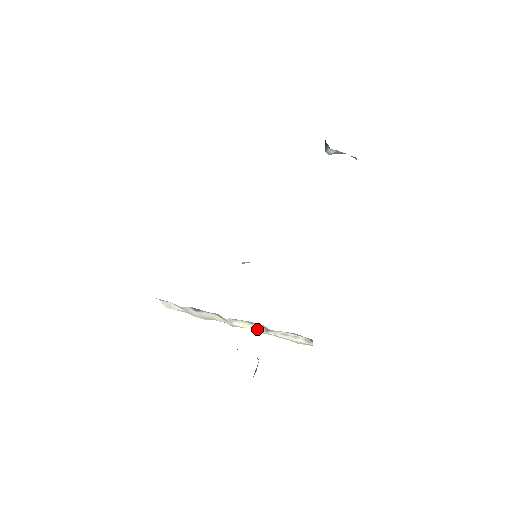
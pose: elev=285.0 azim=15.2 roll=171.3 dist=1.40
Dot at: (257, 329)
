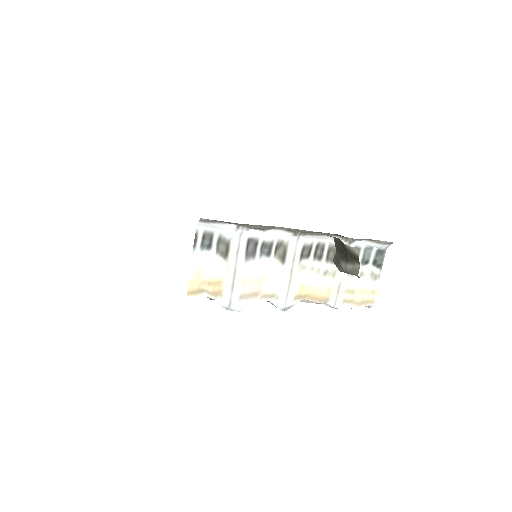
Dot at: (320, 279)
